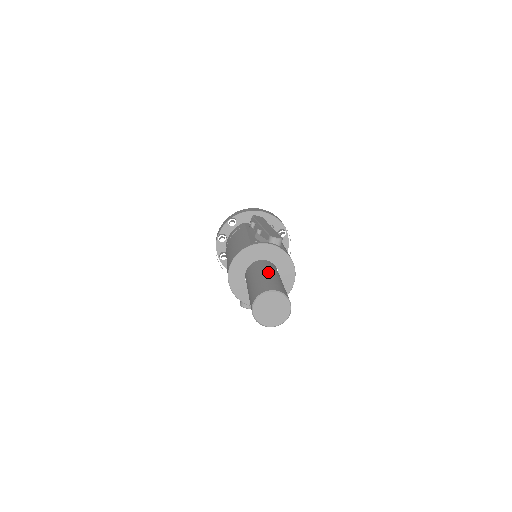
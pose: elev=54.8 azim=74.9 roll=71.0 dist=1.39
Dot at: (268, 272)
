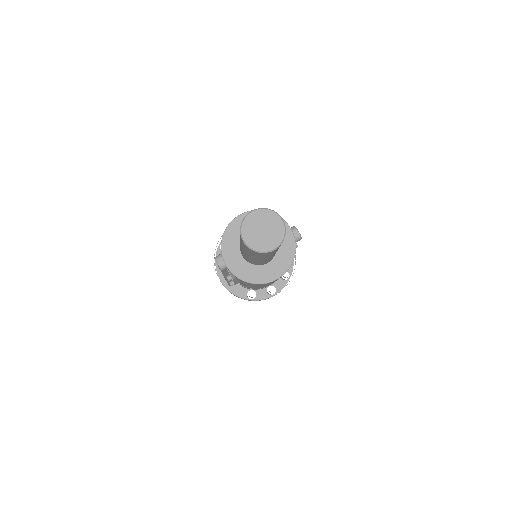
Dot at: occluded
